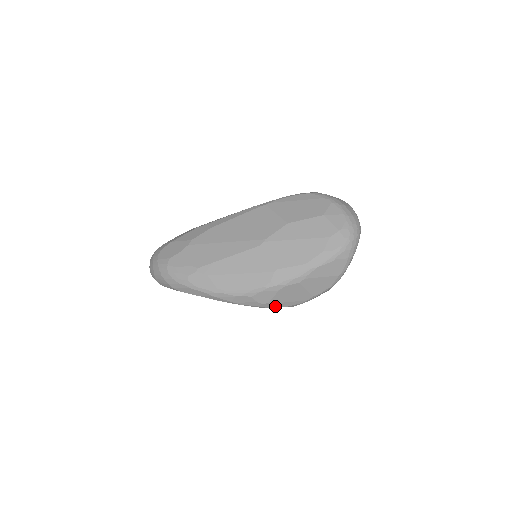
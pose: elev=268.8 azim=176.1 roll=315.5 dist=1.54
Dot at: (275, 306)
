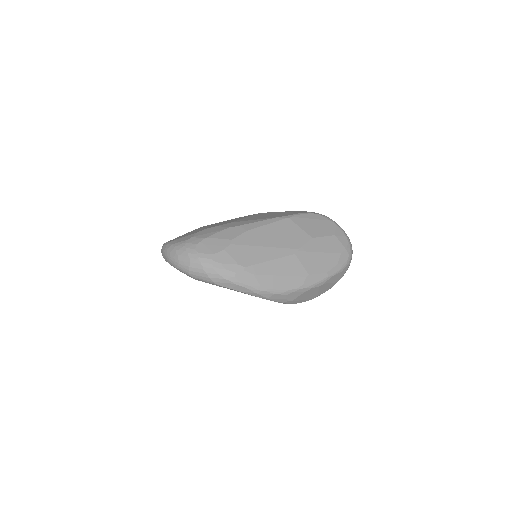
Dot at: (293, 303)
